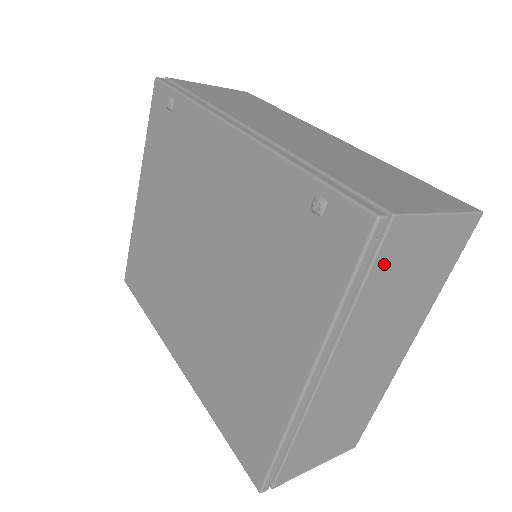
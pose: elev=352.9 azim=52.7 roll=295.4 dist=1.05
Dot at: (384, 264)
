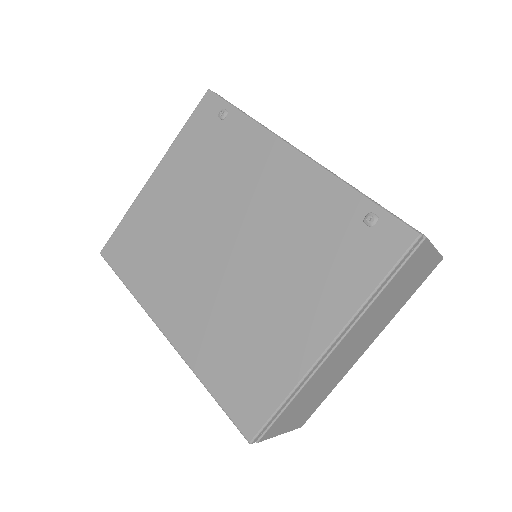
Dot at: (404, 270)
